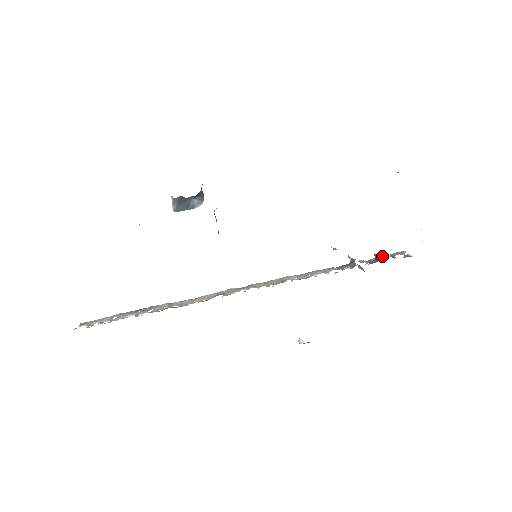
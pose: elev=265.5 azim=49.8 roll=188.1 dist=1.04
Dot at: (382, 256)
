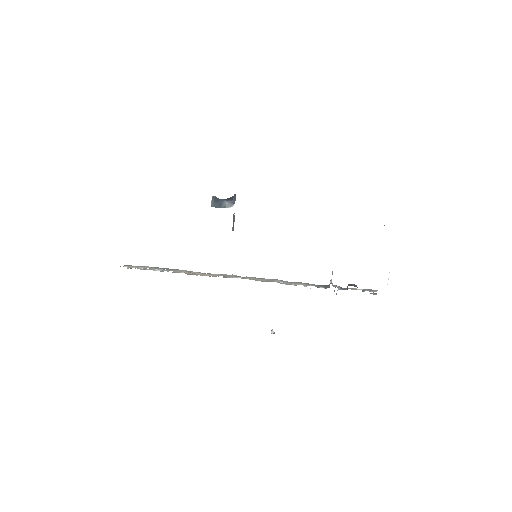
Dot at: (356, 288)
